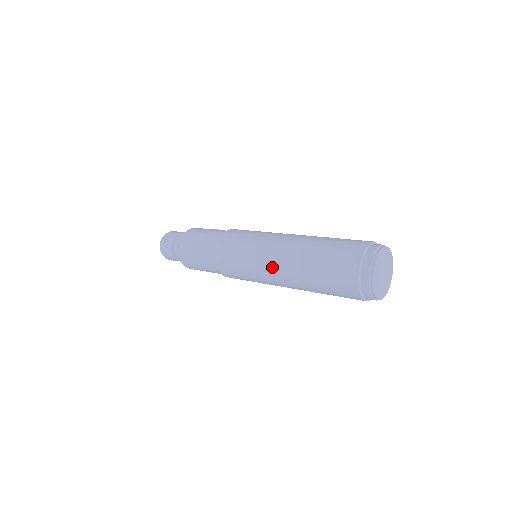
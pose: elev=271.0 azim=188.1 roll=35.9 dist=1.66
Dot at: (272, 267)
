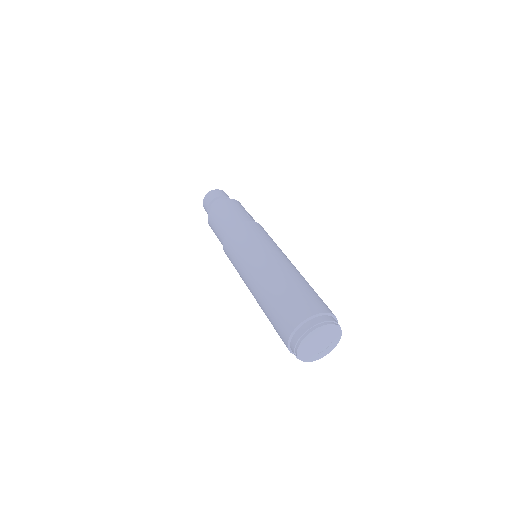
Dot at: (252, 273)
